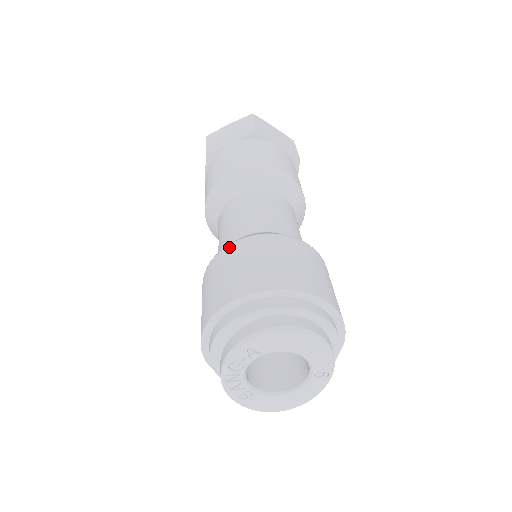
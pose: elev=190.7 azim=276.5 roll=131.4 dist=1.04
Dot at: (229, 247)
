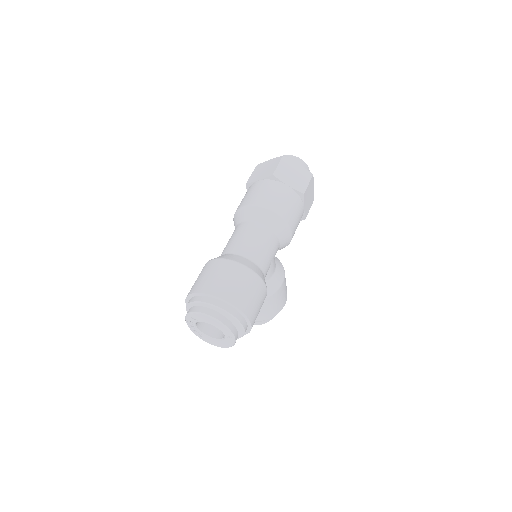
Dot at: (210, 262)
